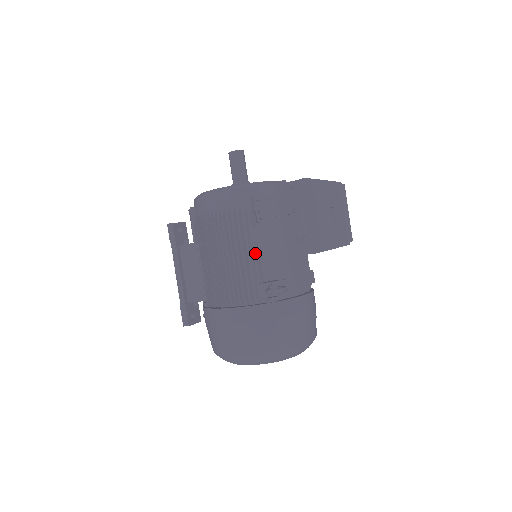
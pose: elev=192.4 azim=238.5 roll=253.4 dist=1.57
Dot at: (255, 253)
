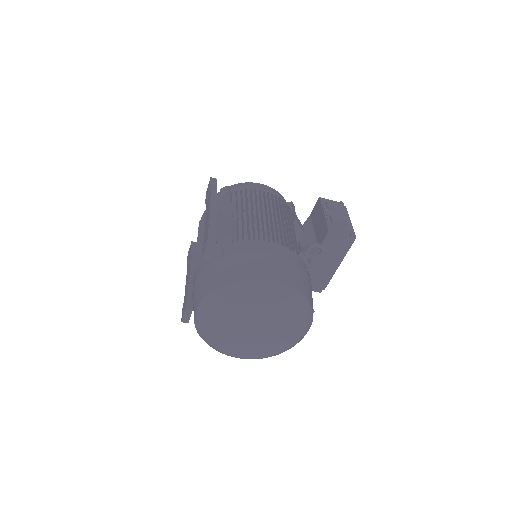
Dot at: occluded
